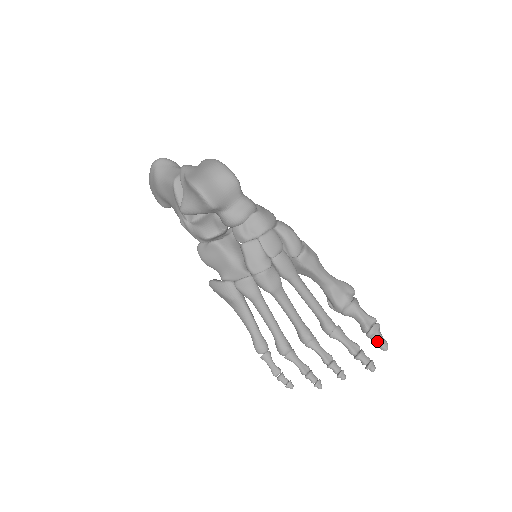
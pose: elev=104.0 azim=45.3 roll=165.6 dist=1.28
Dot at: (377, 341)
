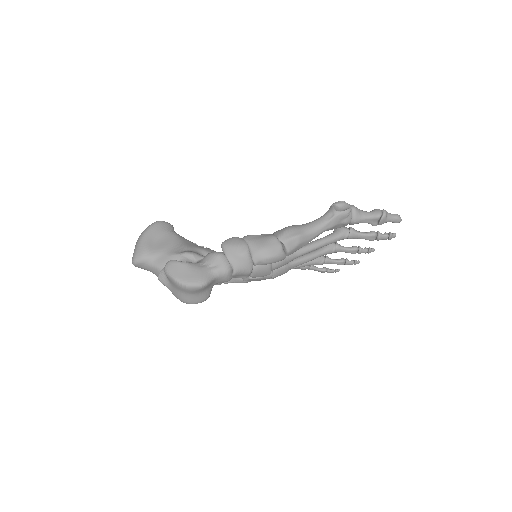
Dot at: occluded
